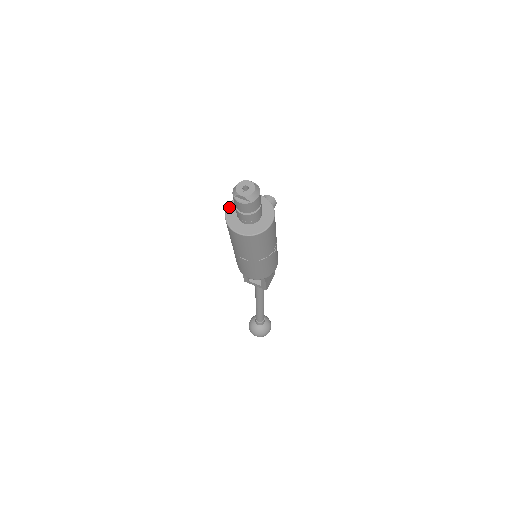
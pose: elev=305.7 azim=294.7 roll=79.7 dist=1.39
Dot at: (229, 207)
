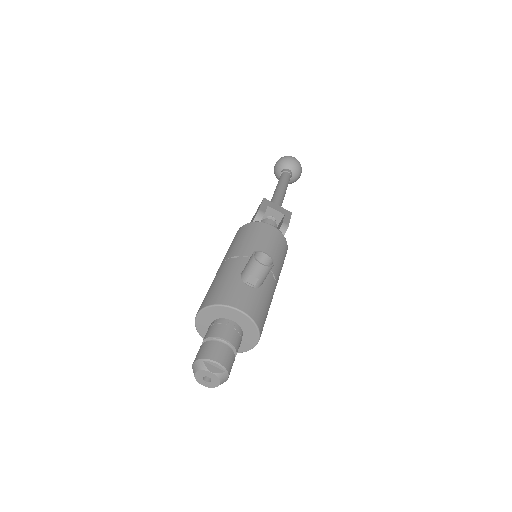
Dot at: (198, 317)
